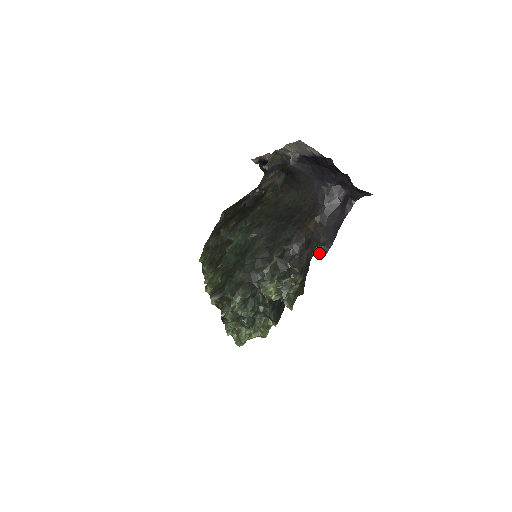
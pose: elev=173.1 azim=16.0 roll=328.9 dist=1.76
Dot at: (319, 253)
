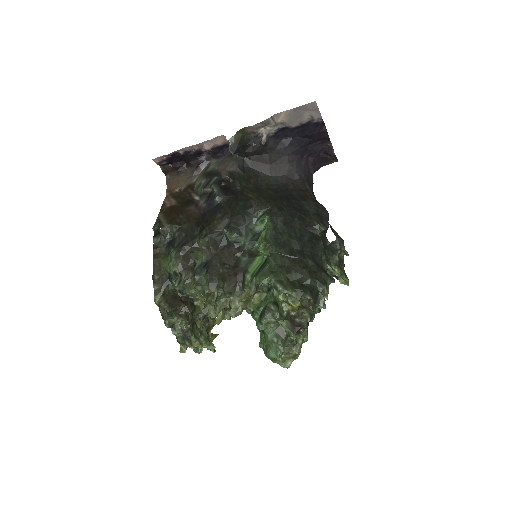
Dot at: occluded
